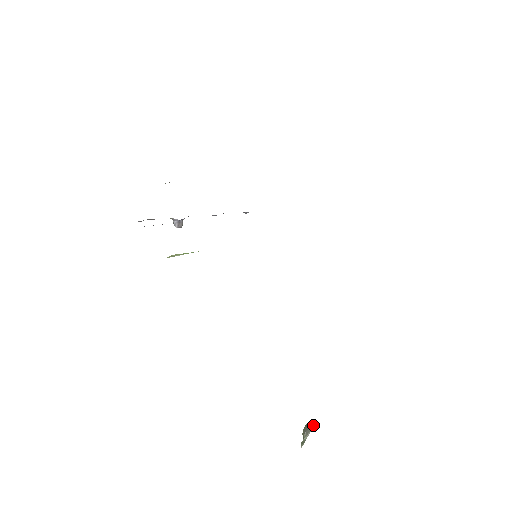
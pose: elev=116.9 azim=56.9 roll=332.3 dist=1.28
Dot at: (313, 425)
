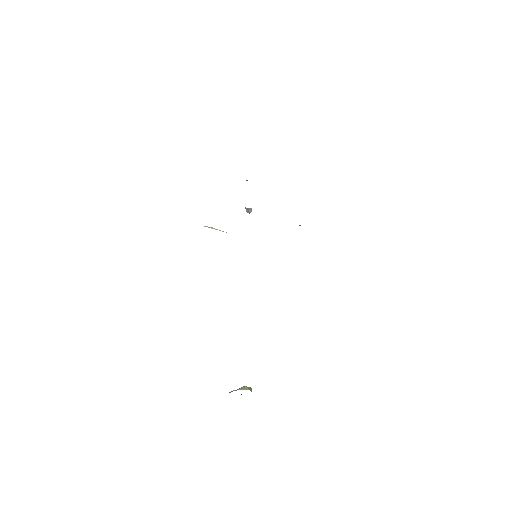
Dot at: (247, 389)
